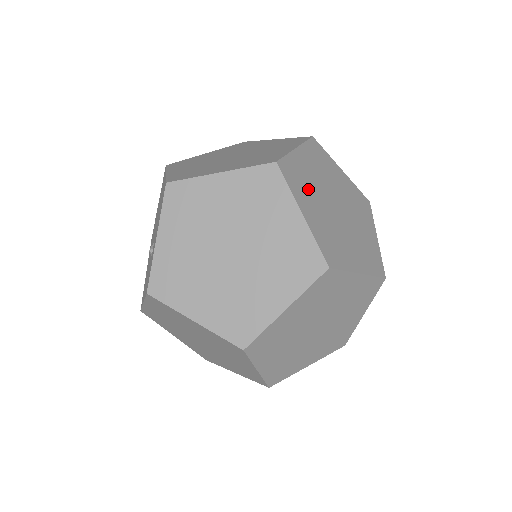
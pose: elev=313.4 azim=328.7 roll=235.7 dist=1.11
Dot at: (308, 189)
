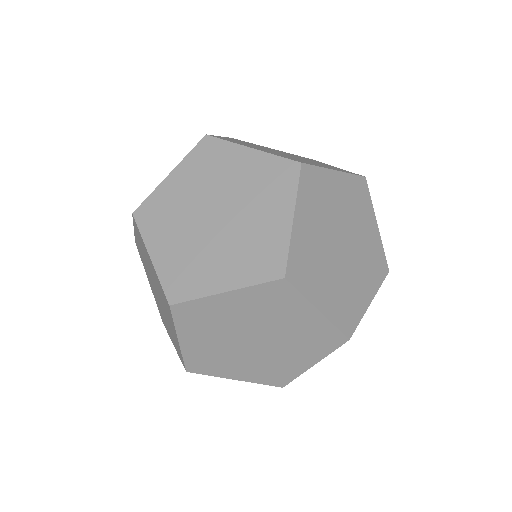
Dot at: occluded
